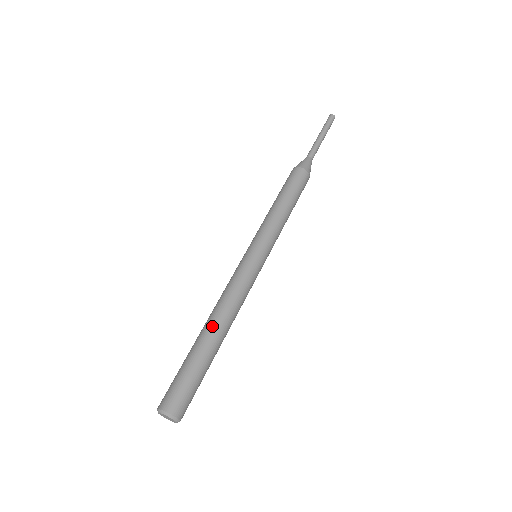
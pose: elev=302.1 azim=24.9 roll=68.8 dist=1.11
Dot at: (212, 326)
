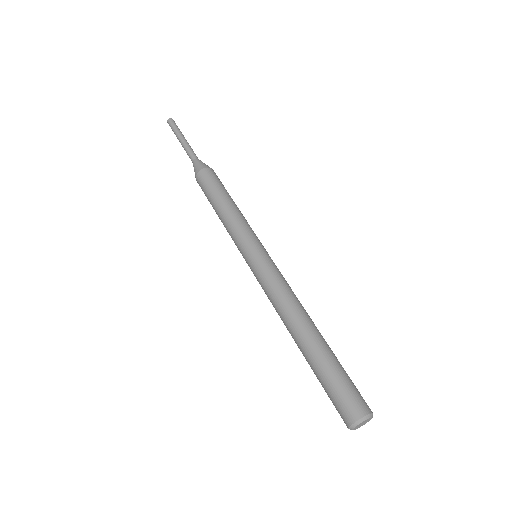
Dot at: (298, 332)
